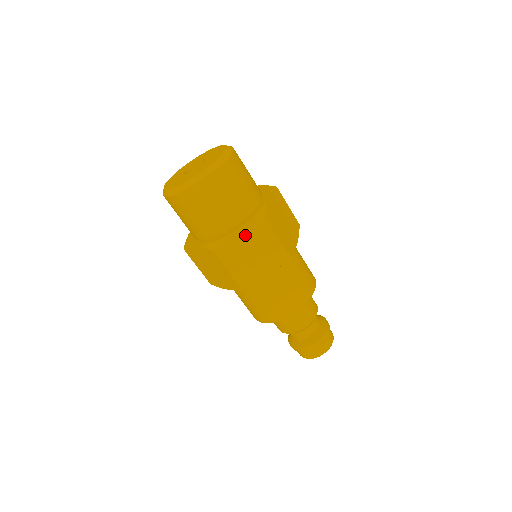
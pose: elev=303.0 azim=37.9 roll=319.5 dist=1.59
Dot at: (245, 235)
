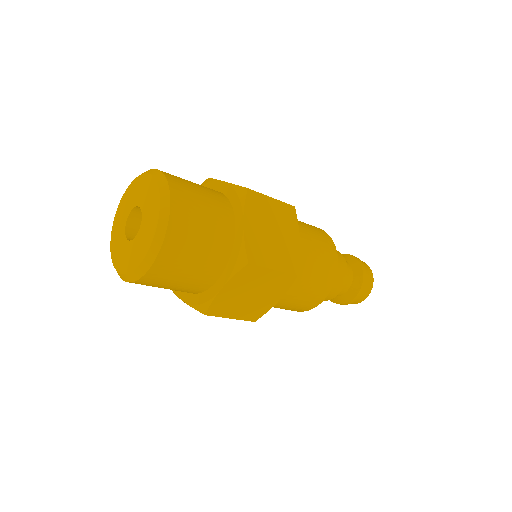
Dot at: (234, 287)
